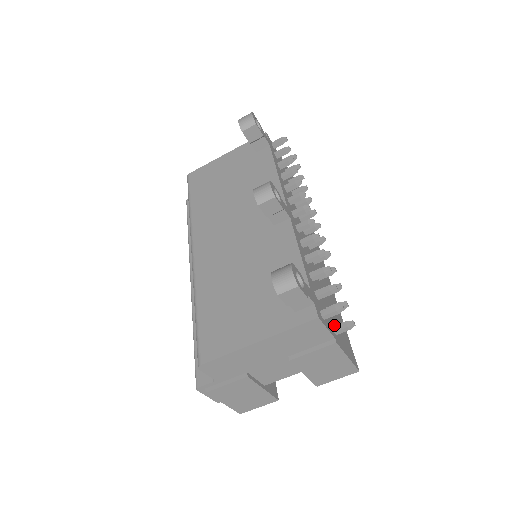
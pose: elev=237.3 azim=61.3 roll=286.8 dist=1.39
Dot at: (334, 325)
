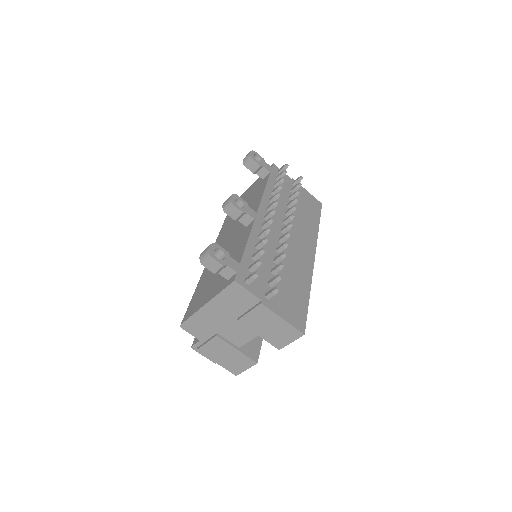
Dot at: occluded
